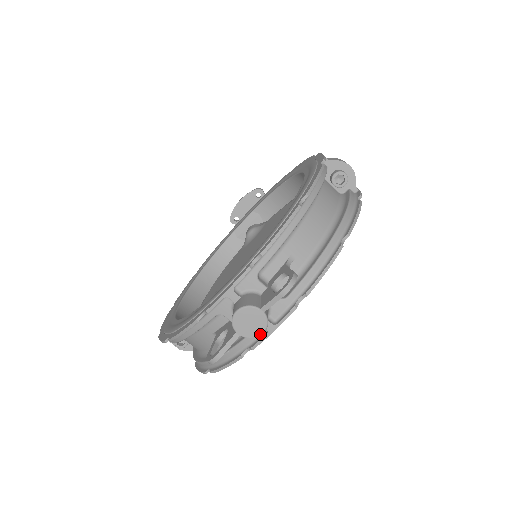
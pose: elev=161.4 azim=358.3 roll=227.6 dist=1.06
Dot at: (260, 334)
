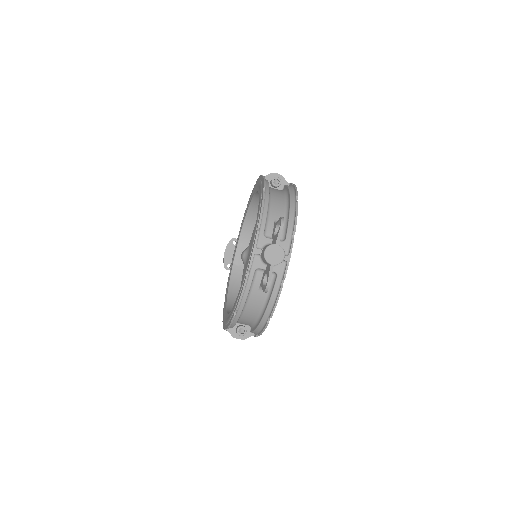
Dot at: (283, 258)
